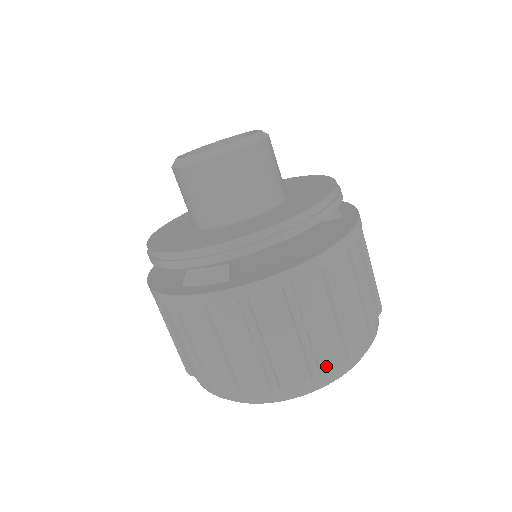
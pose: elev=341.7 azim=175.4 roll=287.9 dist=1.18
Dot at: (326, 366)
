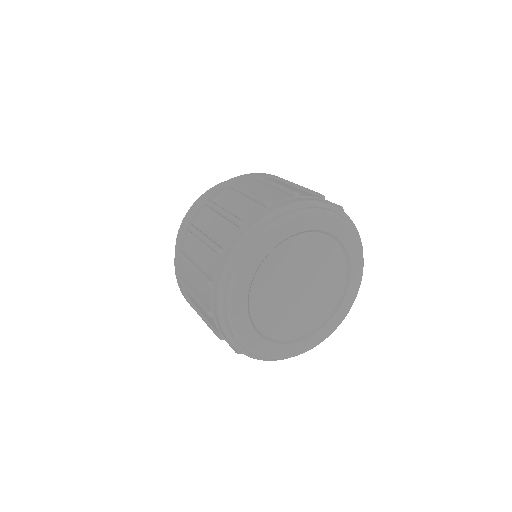
Dot at: (226, 243)
